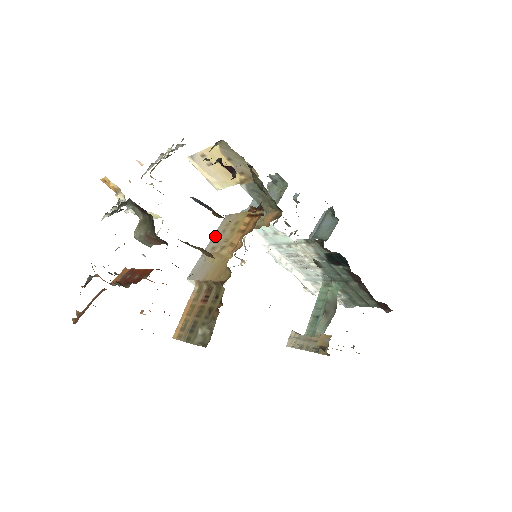
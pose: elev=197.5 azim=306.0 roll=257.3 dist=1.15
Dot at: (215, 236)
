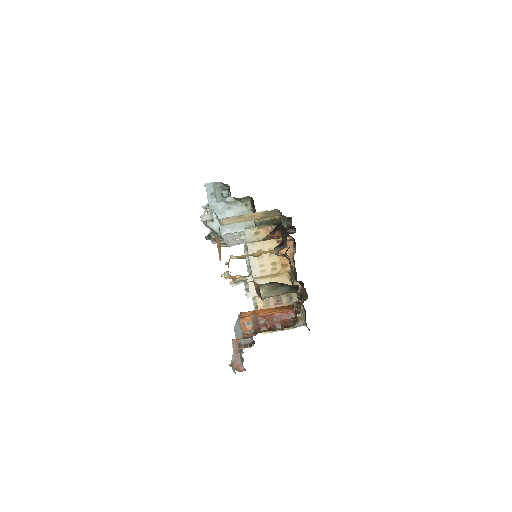
Dot at: (254, 262)
